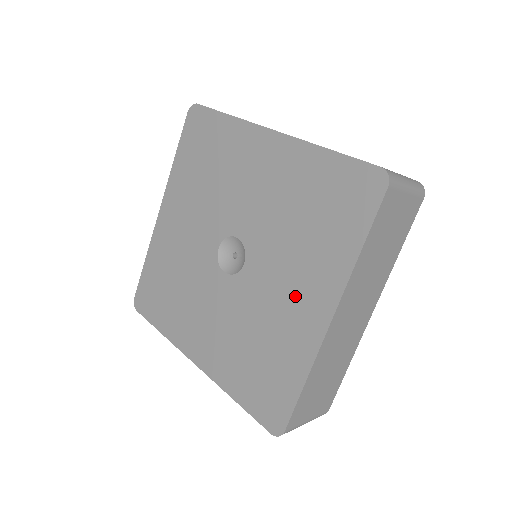
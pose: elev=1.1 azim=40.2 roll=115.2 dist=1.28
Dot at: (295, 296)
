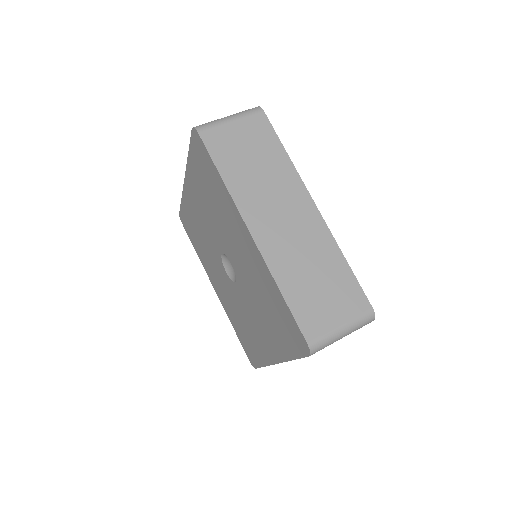
Dot at: (260, 332)
